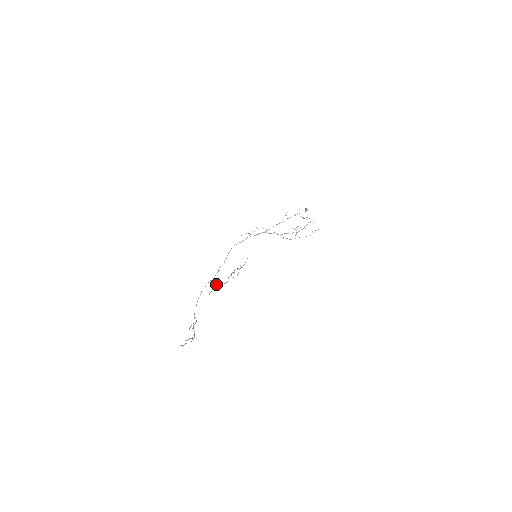
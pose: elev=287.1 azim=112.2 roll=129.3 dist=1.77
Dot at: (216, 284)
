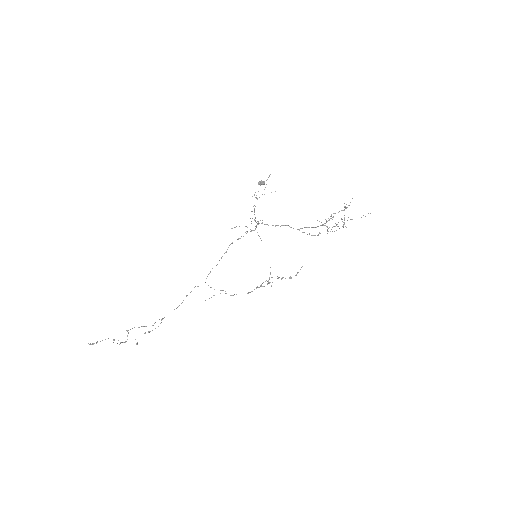
Dot at: occluded
